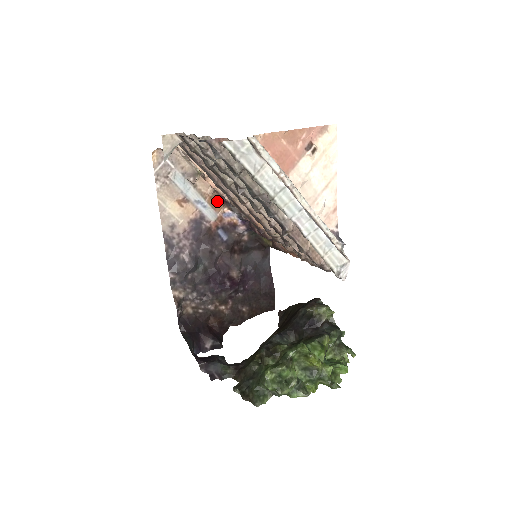
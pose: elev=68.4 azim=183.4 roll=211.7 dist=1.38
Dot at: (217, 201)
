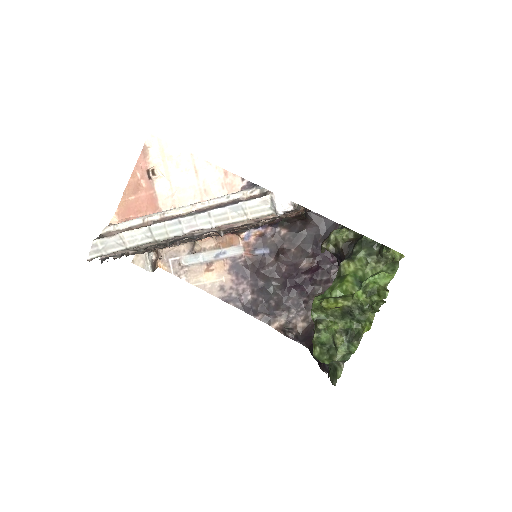
Dot at: (230, 238)
